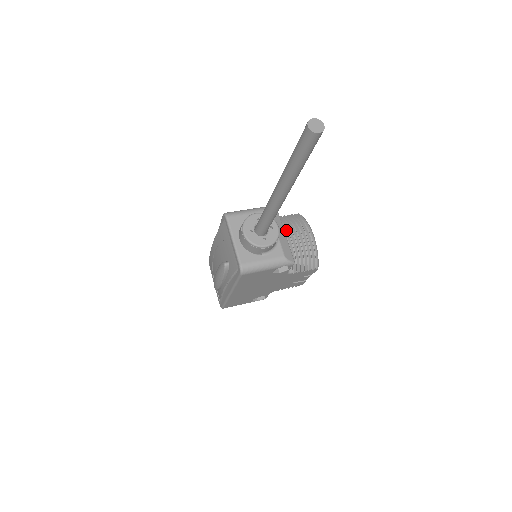
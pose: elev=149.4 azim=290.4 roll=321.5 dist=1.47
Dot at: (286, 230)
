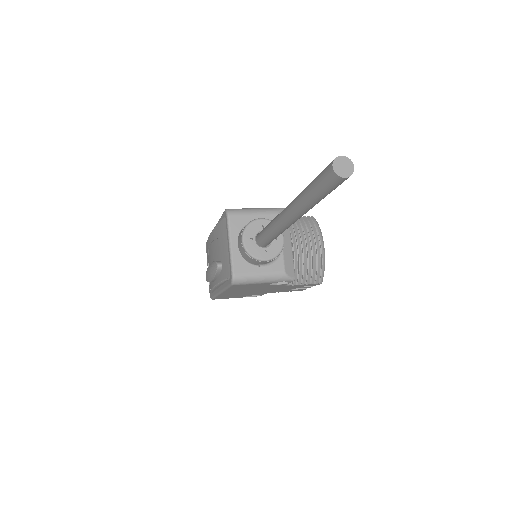
Dot at: (294, 236)
